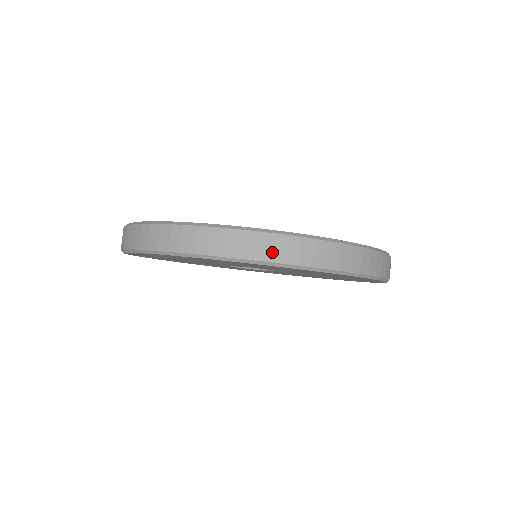
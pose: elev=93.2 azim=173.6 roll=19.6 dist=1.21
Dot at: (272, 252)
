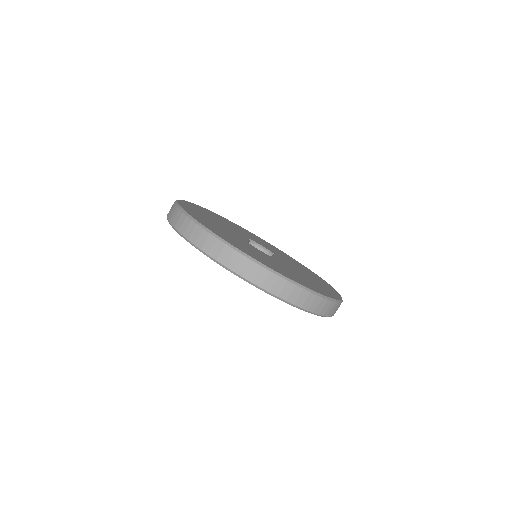
Dot at: (221, 255)
